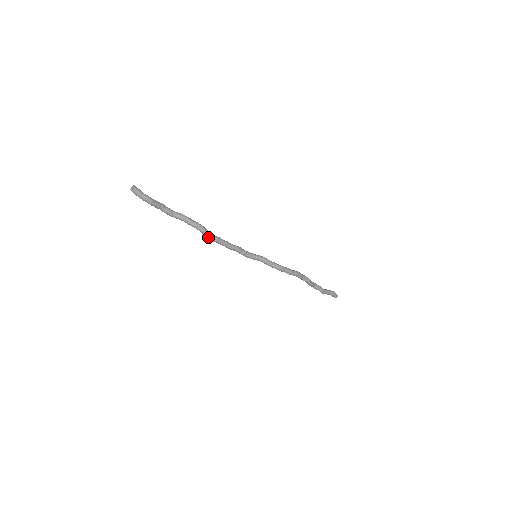
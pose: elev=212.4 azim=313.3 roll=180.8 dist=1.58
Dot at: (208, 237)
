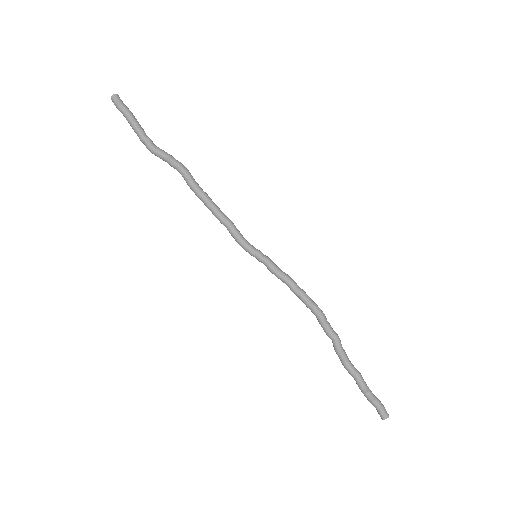
Dot at: (192, 185)
